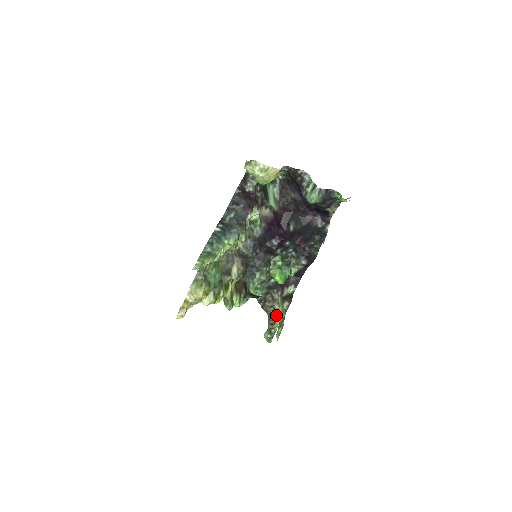
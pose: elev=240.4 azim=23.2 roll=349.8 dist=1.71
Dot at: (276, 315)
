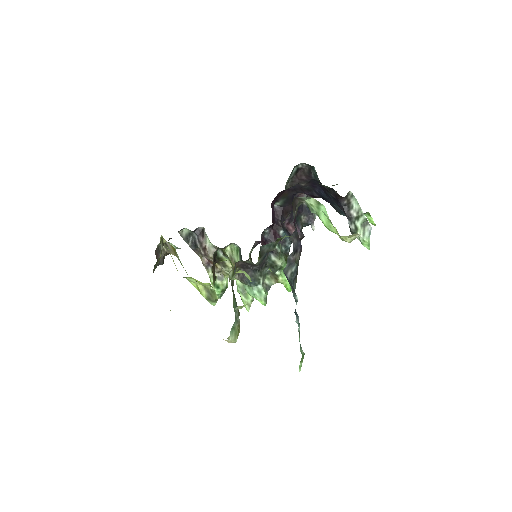
Dot at: occluded
